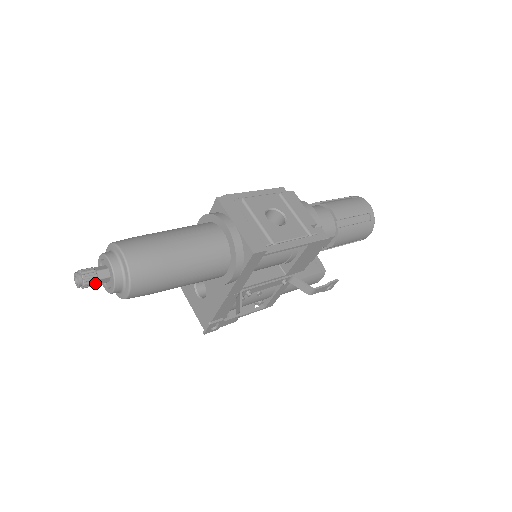
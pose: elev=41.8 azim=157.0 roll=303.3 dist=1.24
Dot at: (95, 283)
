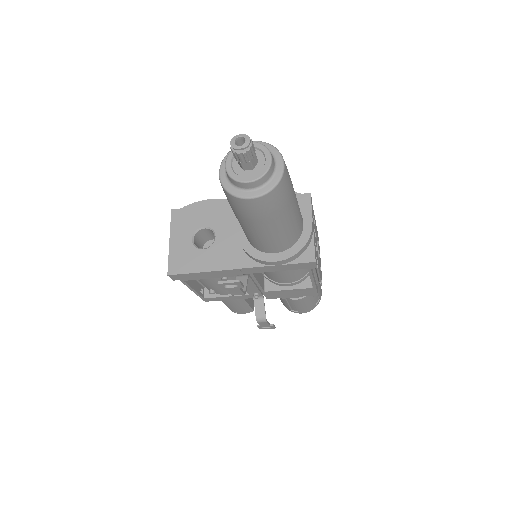
Dot at: (246, 160)
